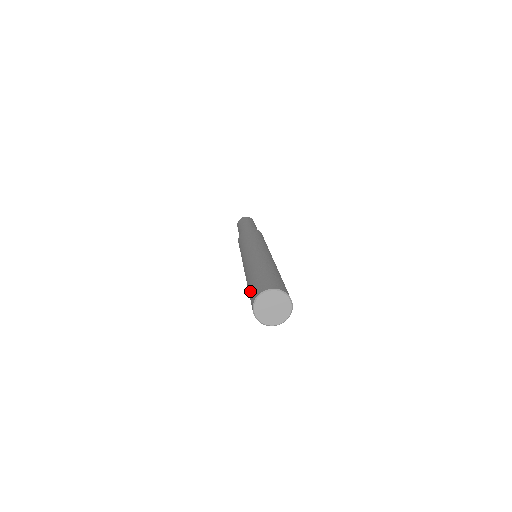
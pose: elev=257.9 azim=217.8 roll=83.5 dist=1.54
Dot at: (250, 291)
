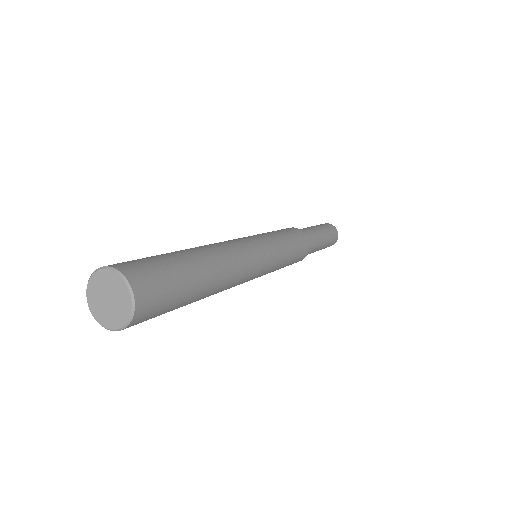
Dot at: occluded
